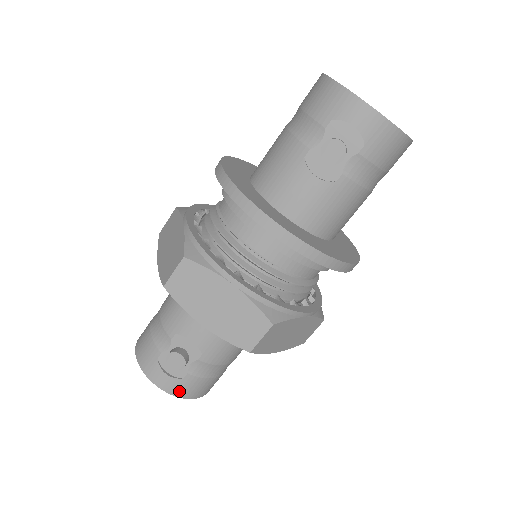
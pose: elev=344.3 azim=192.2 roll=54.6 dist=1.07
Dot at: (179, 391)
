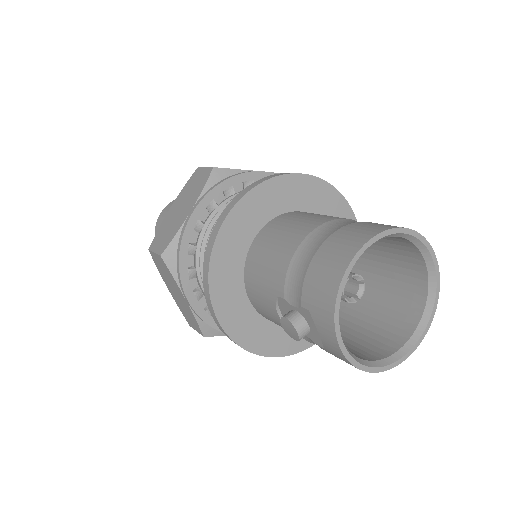
Dot at: occluded
